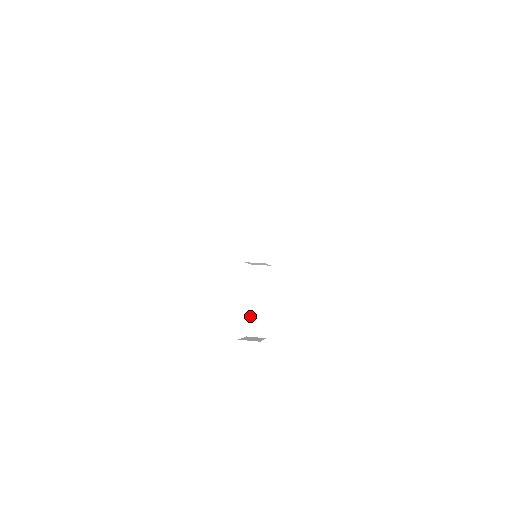
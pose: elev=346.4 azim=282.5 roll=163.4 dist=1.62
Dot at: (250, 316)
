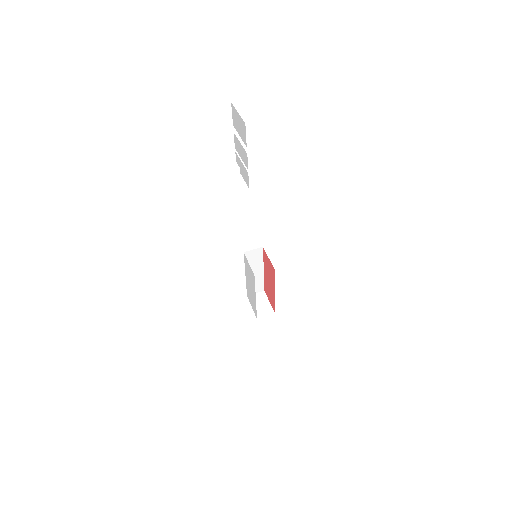
Dot at: occluded
